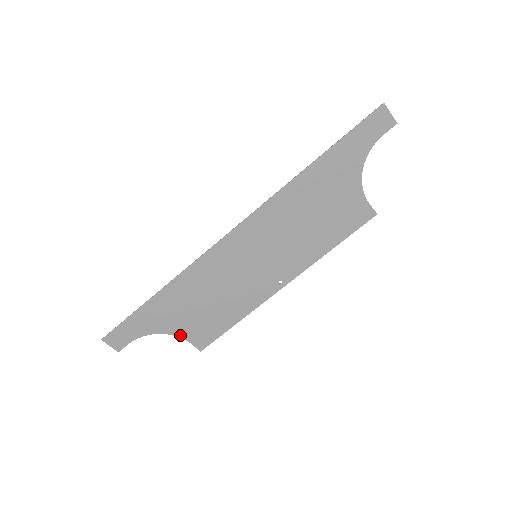
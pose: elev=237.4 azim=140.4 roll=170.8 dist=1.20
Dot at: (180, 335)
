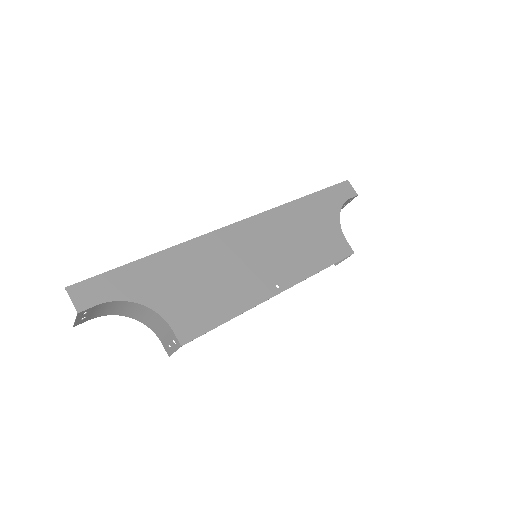
Dot at: (163, 314)
